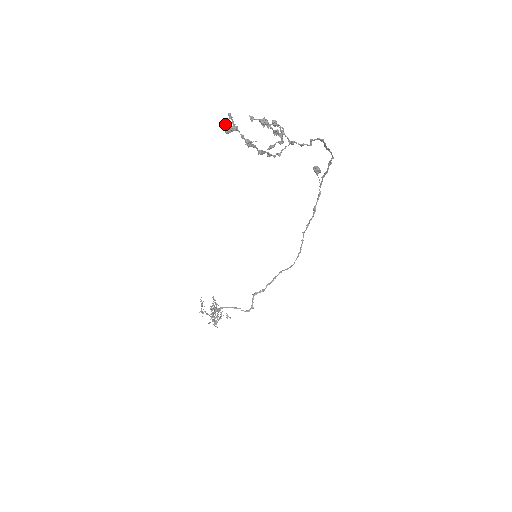
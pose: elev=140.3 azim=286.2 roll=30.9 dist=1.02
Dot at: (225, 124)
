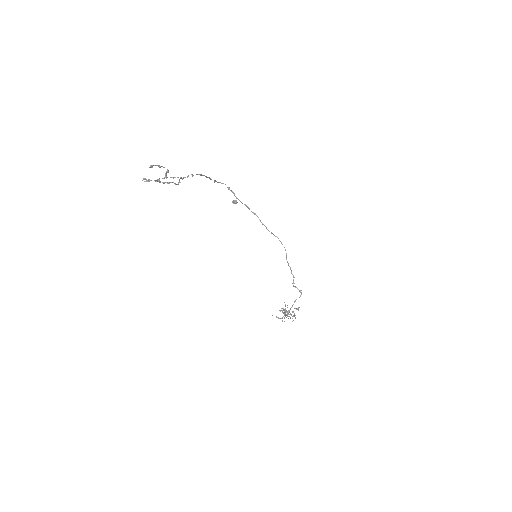
Dot at: (143, 179)
